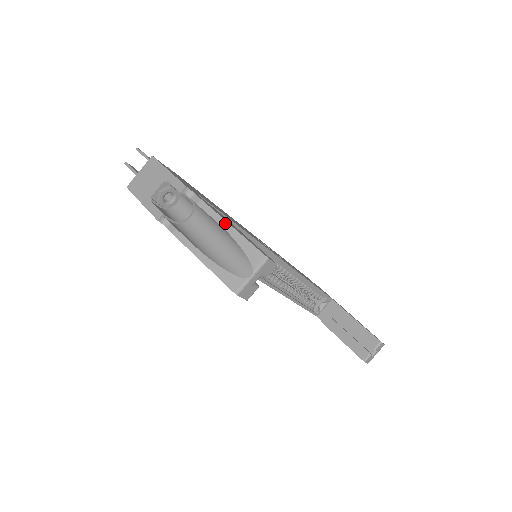
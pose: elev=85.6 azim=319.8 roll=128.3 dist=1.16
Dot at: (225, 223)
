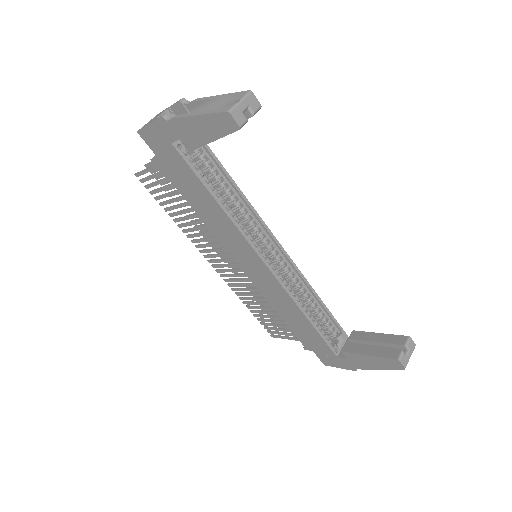
Dot at: (215, 96)
